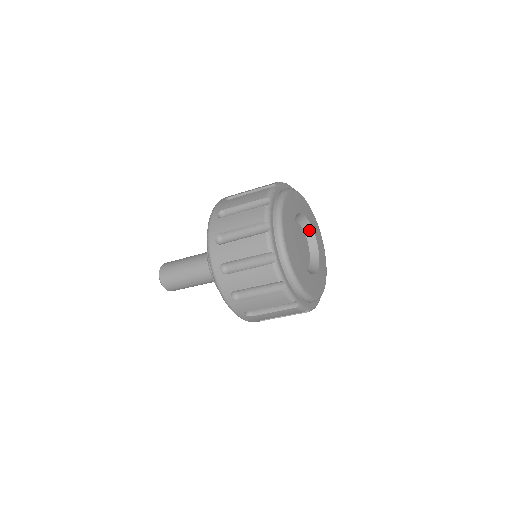
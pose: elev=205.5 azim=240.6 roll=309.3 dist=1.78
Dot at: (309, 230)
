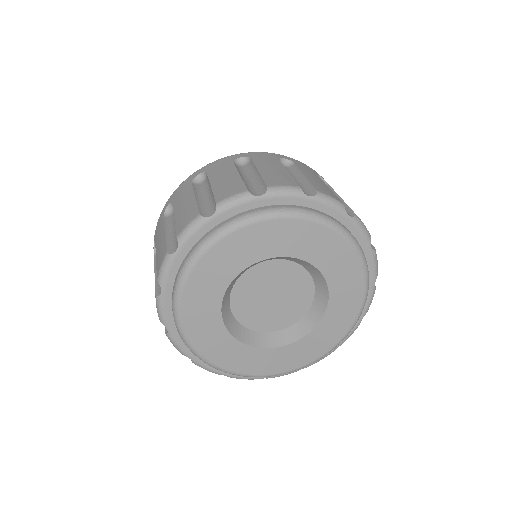
Dot at: (281, 257)
